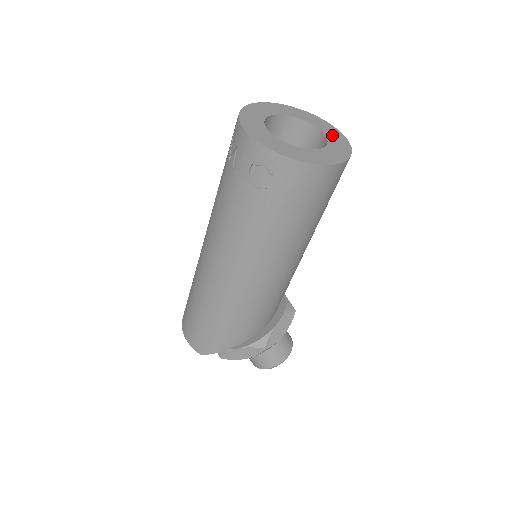
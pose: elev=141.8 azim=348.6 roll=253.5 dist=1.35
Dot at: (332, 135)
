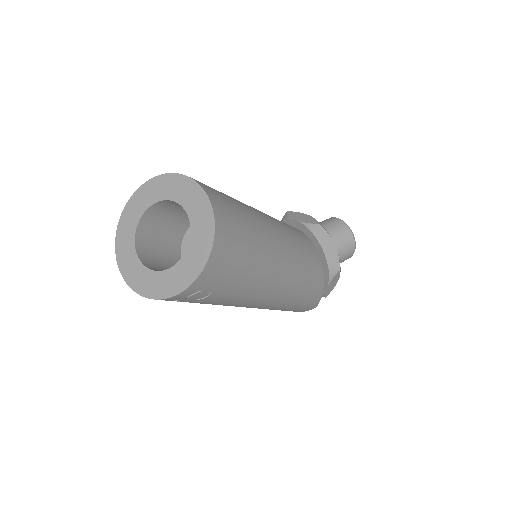
Dot at: (175, 191)
